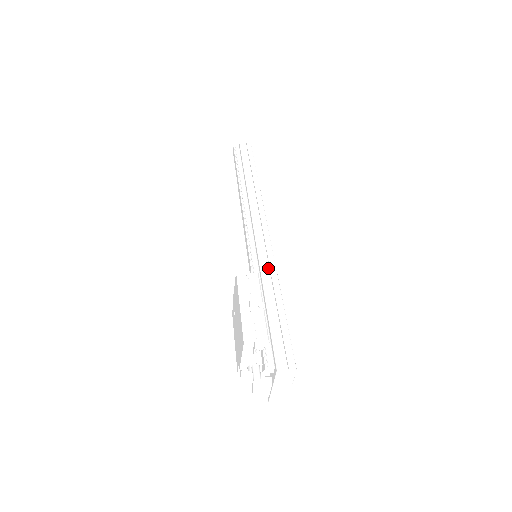
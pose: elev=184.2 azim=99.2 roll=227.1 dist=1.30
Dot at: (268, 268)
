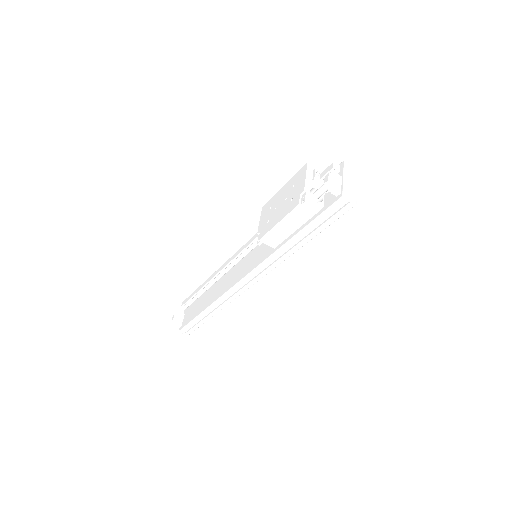
Dot at: occluded
